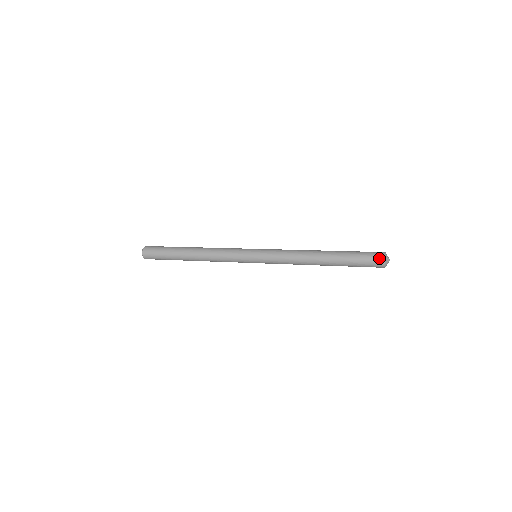
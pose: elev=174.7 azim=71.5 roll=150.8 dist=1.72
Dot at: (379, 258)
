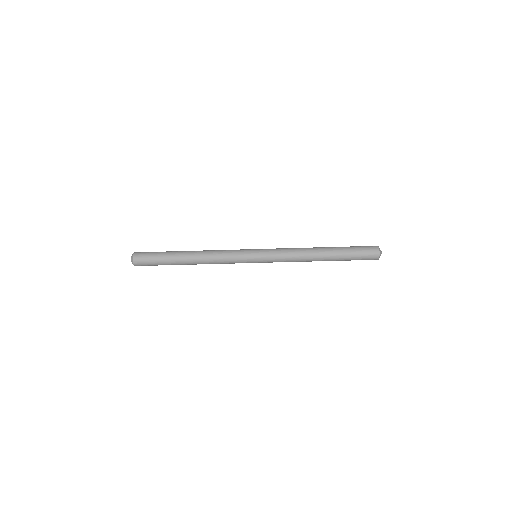
Dot at: (373, 246)
